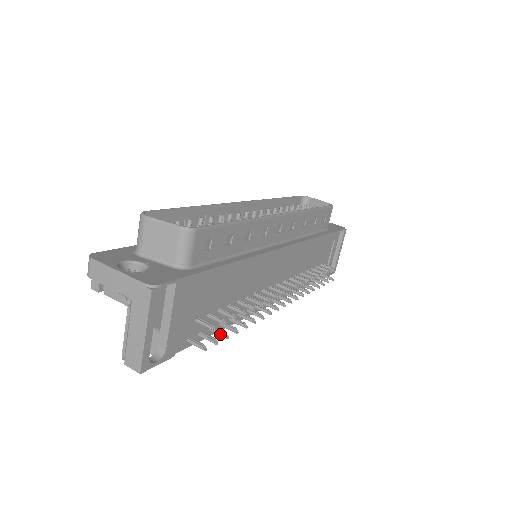
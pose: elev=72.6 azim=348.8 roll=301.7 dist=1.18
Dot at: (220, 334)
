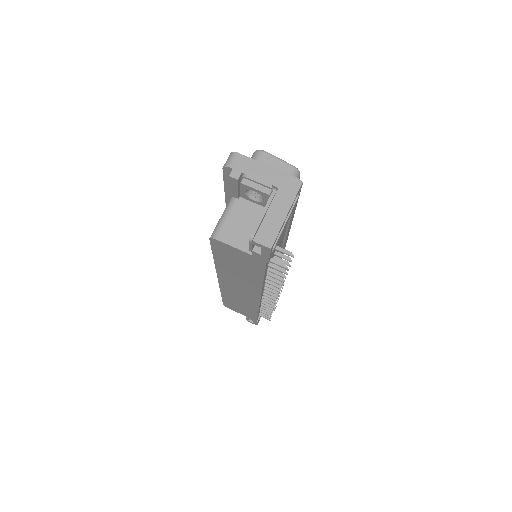
Dot at: (279, 273)
